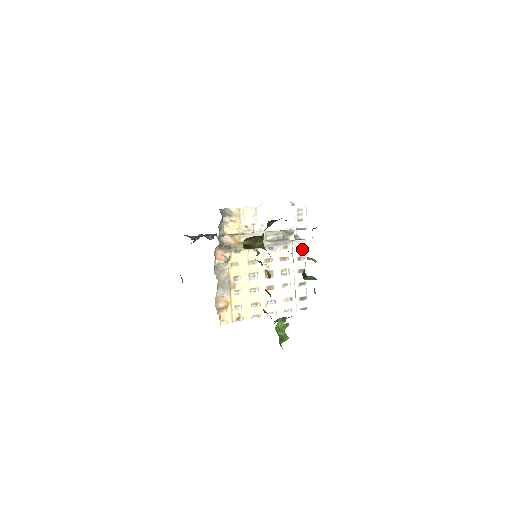
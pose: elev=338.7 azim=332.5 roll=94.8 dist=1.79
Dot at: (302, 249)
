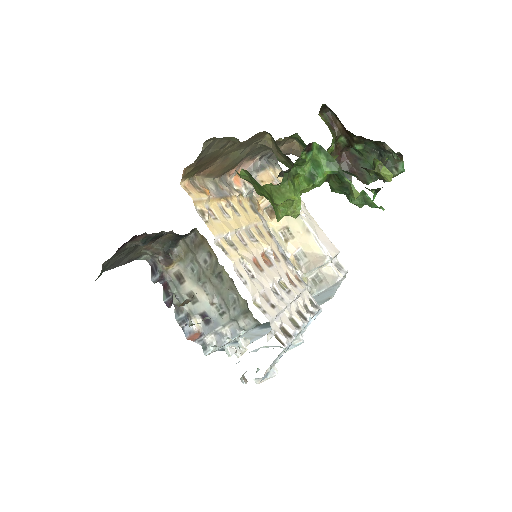
Dot at: (314, 307)
